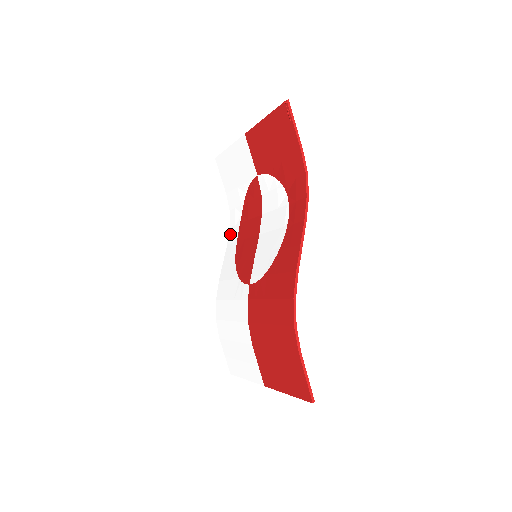
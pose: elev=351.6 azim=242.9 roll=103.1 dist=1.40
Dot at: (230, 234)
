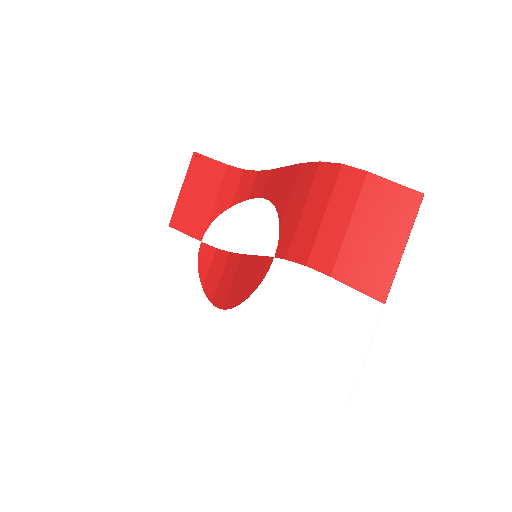
Dot at: (208, 329)
